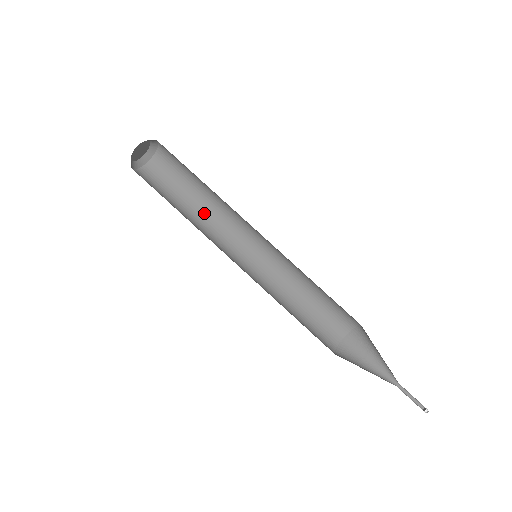
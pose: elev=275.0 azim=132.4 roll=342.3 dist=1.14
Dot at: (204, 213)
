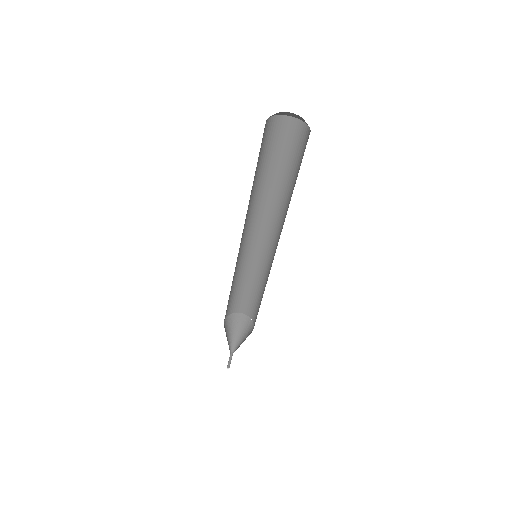
Dot at: (257, 192)
